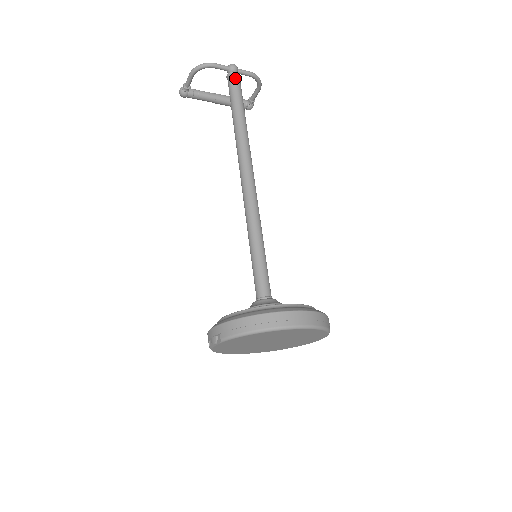
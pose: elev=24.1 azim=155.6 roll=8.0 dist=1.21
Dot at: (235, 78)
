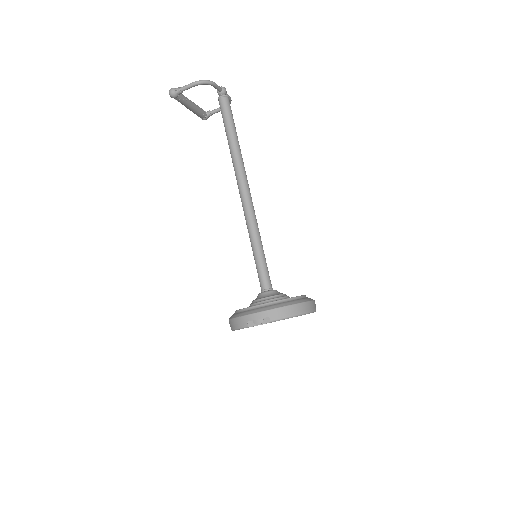
Dot at: (229, 102)
